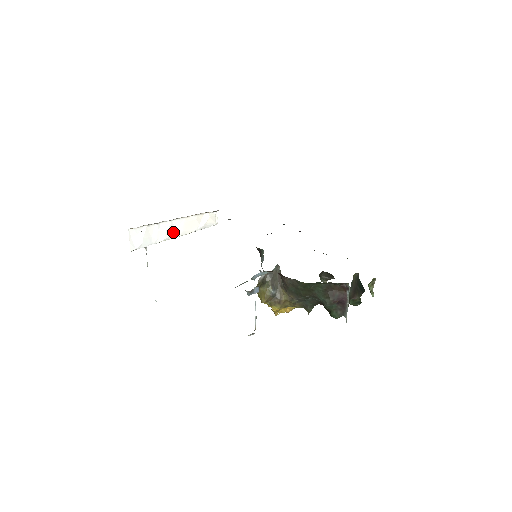
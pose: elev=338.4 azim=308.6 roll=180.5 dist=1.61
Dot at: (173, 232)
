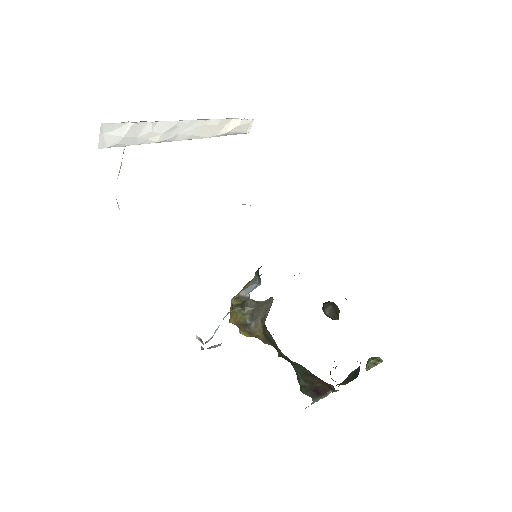
Dot at: (175, 134)
